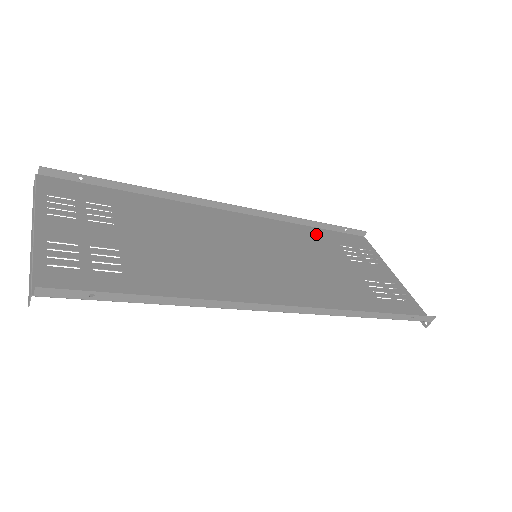
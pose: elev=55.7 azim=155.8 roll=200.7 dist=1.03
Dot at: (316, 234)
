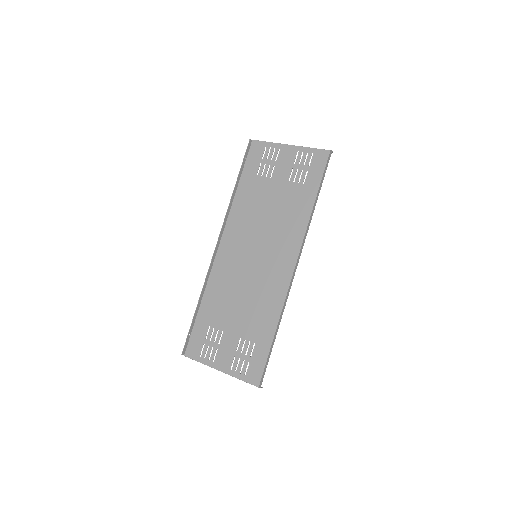
Dot at: (244, 189)
